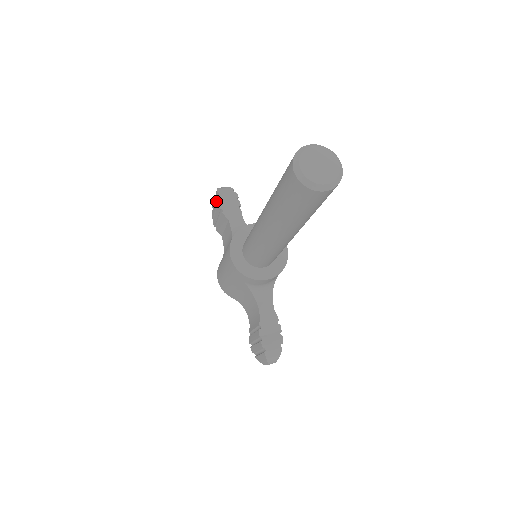
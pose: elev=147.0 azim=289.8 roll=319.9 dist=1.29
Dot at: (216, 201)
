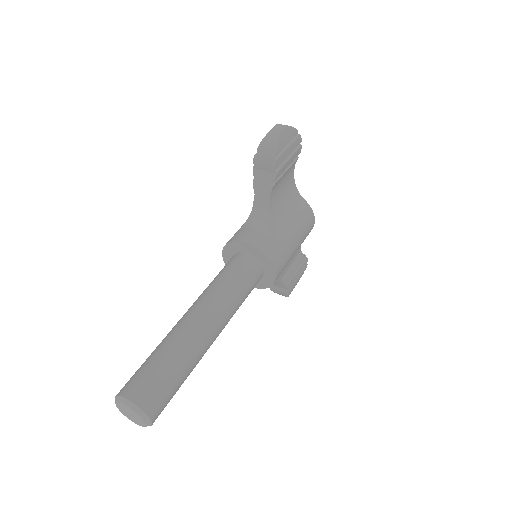
Dot at: occluded
